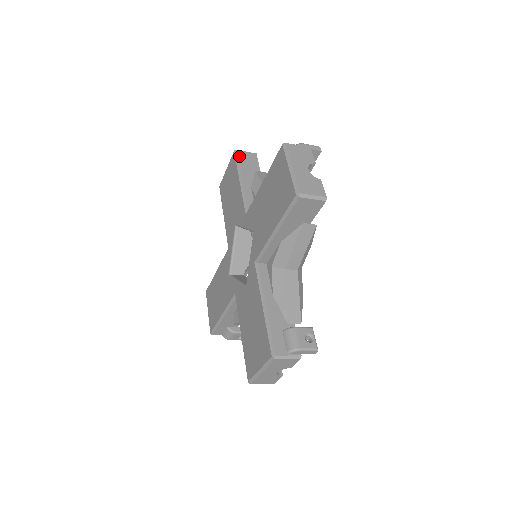
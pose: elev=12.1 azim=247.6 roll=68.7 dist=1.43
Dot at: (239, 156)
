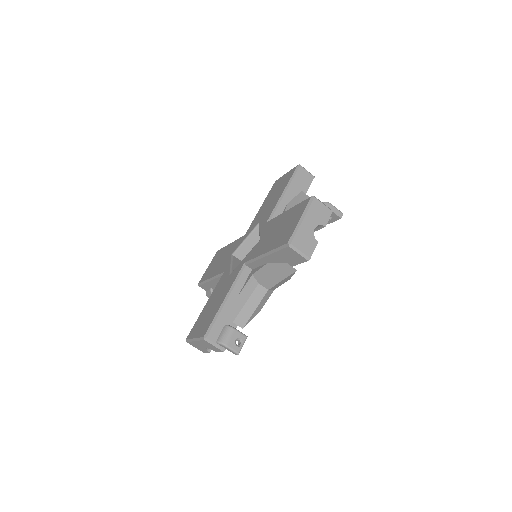
Dot at: occluded
